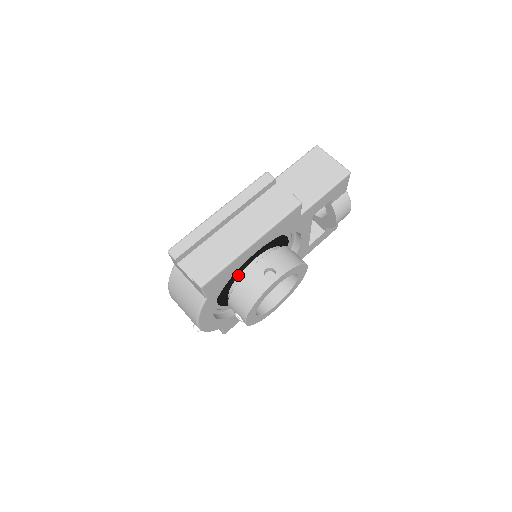
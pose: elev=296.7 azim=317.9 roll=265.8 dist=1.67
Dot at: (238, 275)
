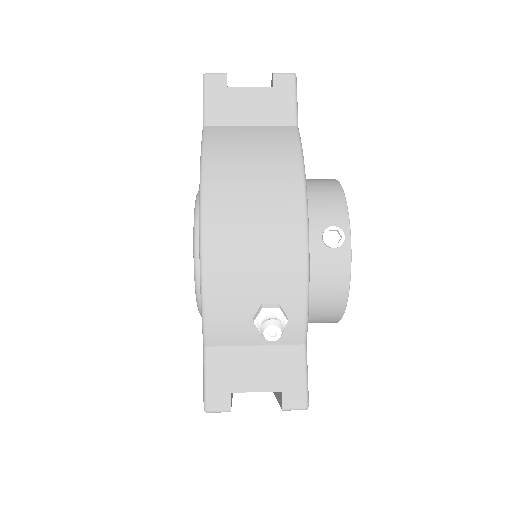
Dot at: occluded
